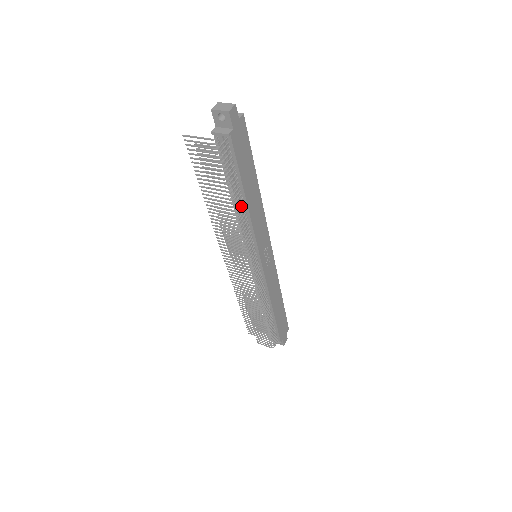
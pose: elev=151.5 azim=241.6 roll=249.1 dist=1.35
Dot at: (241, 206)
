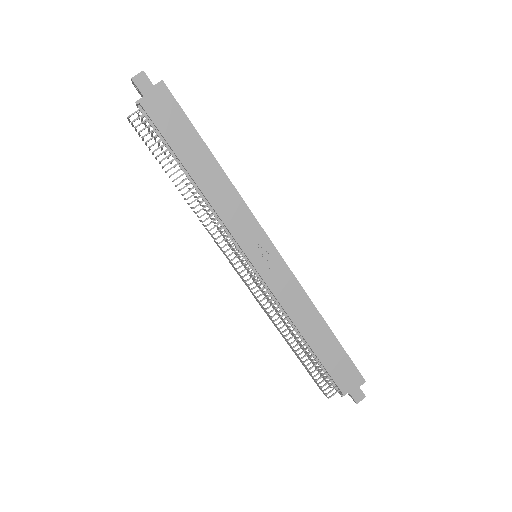
Dot at: (196, 186)
